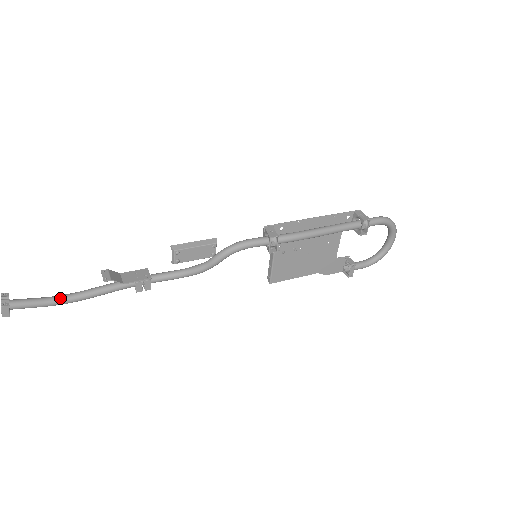
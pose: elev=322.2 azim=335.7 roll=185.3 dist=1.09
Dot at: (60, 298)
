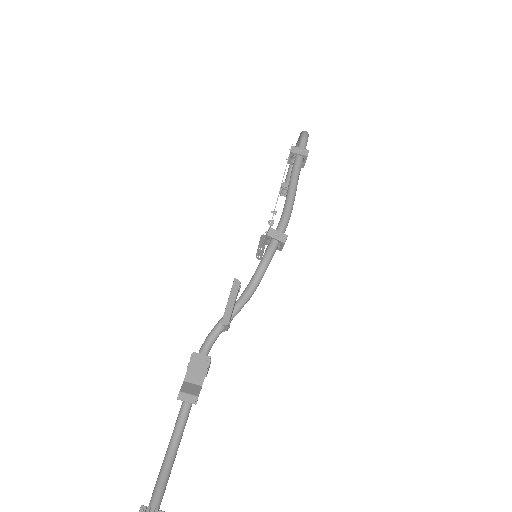
Dot at: (173, 454)
